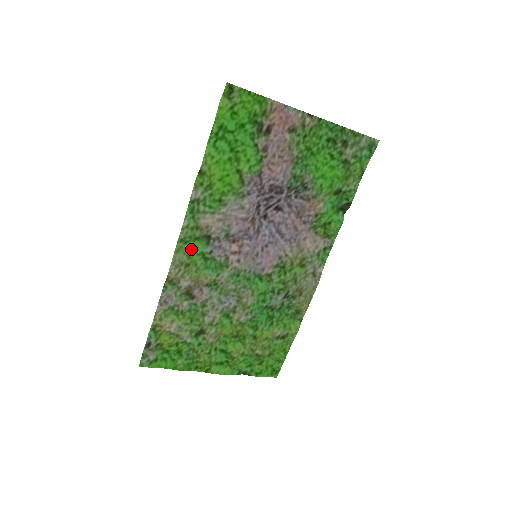
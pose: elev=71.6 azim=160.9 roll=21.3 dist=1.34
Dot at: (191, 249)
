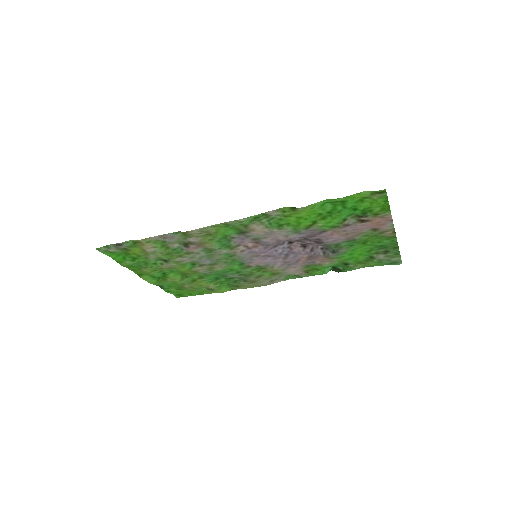
Dot at: (224, 230)
